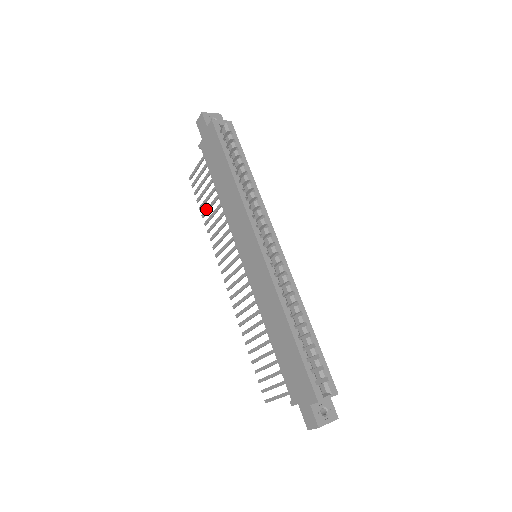
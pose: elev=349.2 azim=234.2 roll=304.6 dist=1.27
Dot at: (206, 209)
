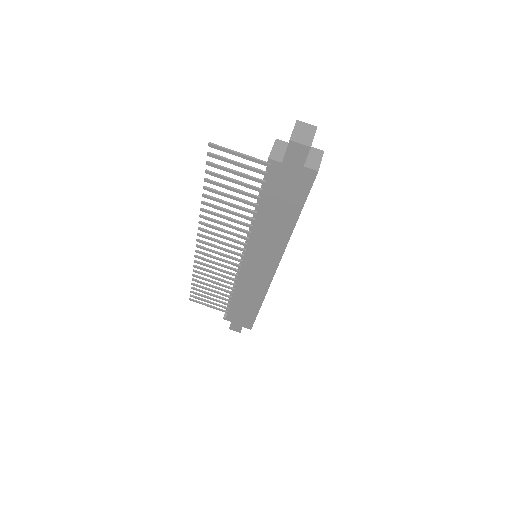
Dot at: (219, 192)
